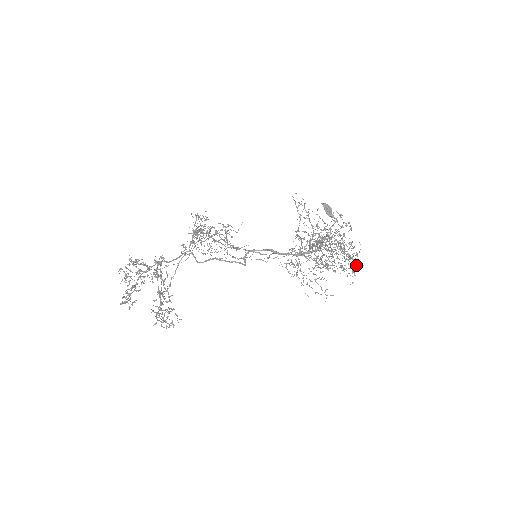
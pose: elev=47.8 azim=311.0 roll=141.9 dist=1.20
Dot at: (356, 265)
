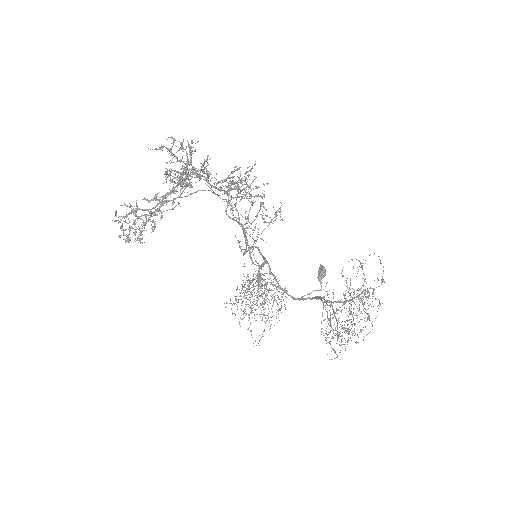
Dot at: occluded
